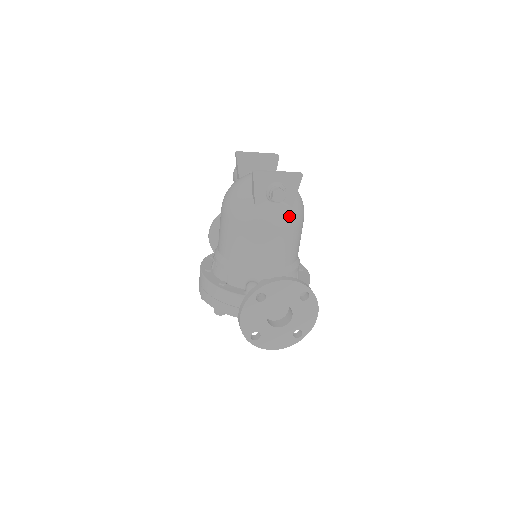
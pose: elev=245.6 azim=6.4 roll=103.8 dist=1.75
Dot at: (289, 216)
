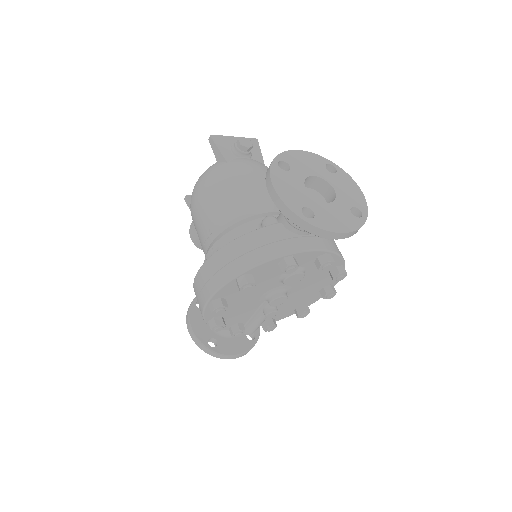
Dot at: (266, 167)
